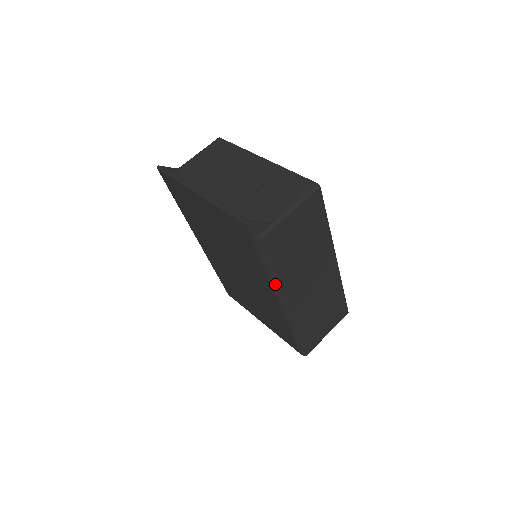
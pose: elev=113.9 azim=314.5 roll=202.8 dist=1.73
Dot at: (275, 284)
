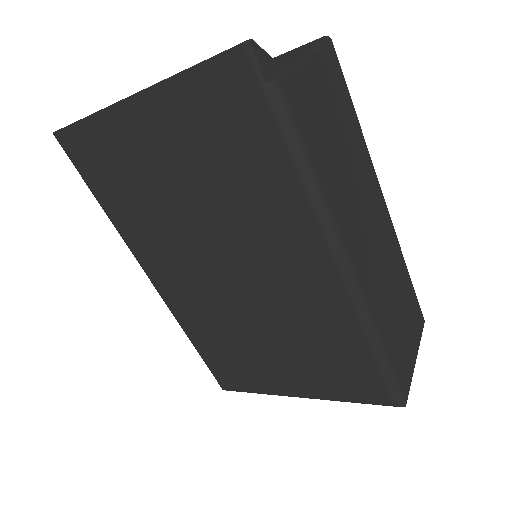
Dot at: (324, 211)
